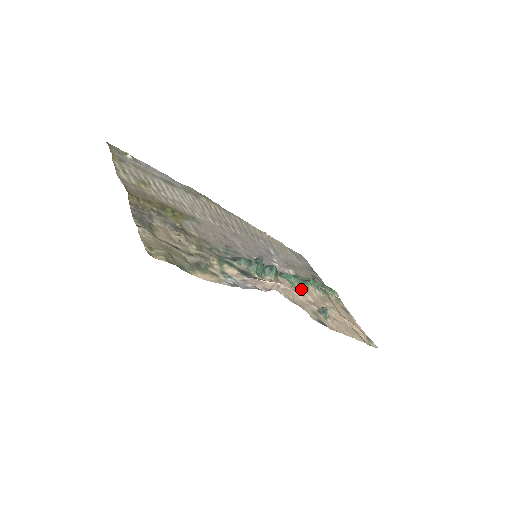
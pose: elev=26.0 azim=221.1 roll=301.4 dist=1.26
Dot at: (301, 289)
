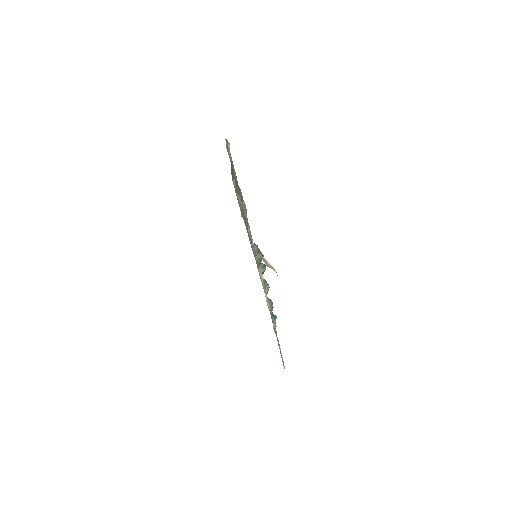
Dot at: occluded
